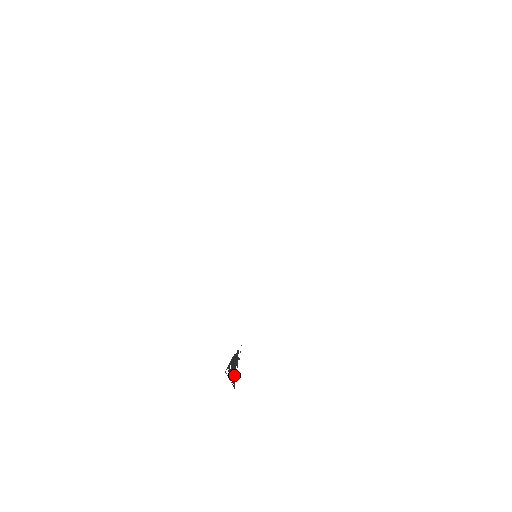
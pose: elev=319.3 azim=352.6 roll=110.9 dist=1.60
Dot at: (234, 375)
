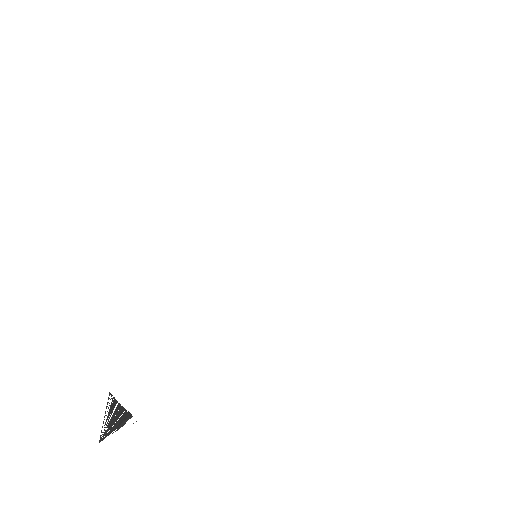
Dot at: (109, 431)
